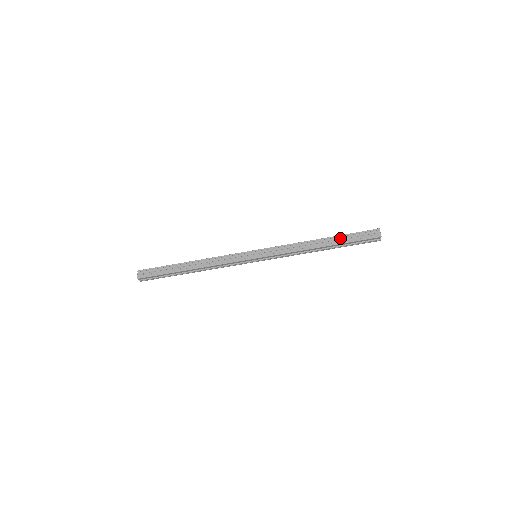
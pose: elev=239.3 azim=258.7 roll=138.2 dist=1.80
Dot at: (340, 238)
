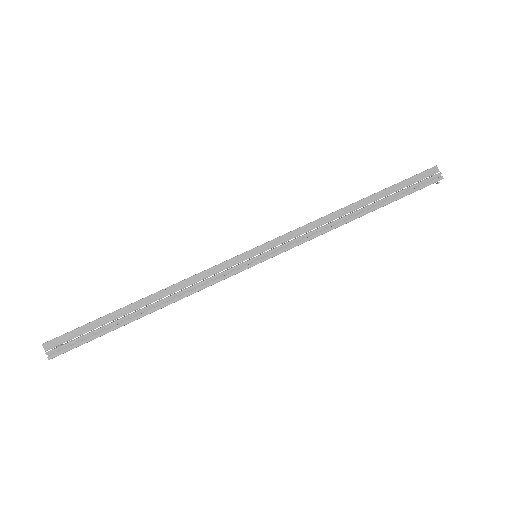
Dot at: occluded
